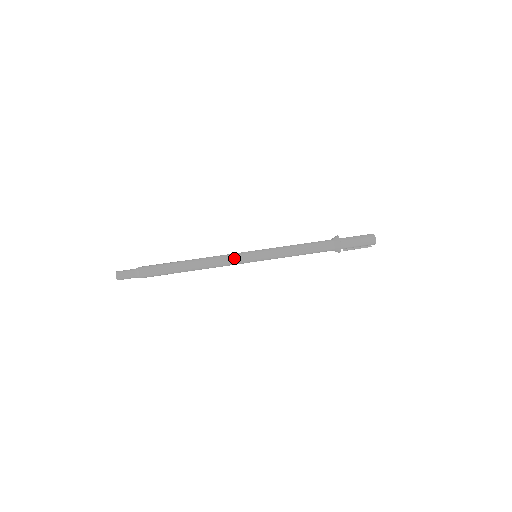
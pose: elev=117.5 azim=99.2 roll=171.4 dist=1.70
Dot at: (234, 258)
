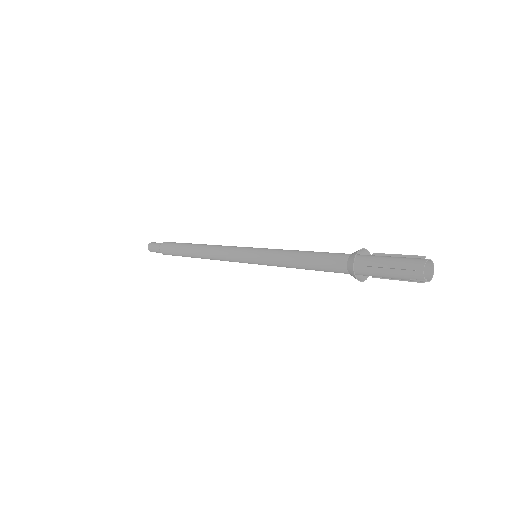
Dot at: (235, 246)
